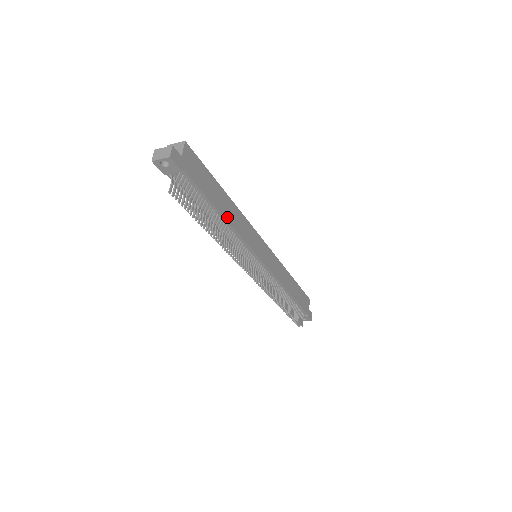
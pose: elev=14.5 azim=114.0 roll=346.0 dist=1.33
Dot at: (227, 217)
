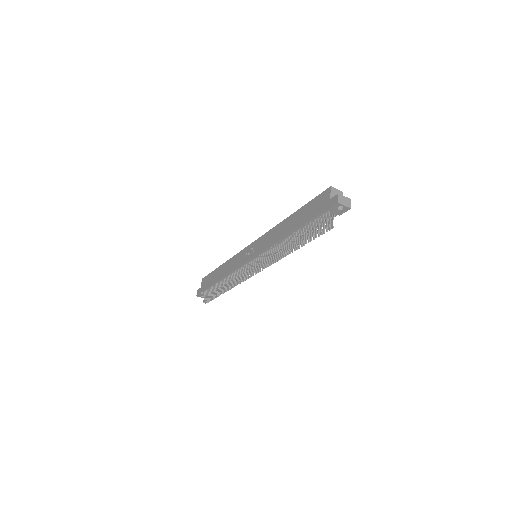
Dot at: occluded
